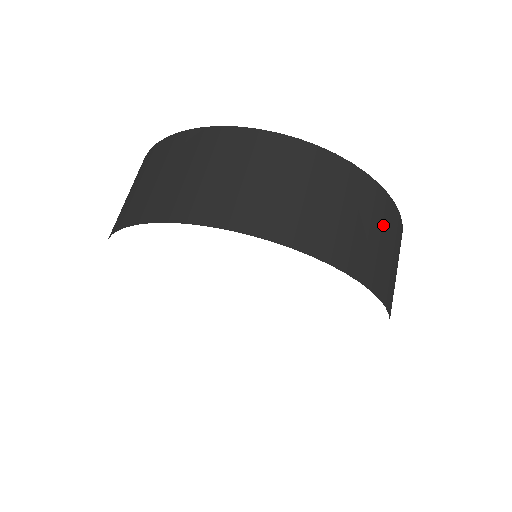
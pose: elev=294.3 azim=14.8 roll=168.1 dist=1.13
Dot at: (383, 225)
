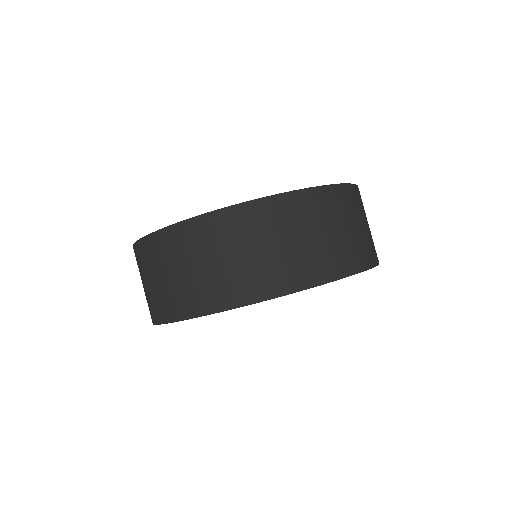
Dot at: (240, 238)
